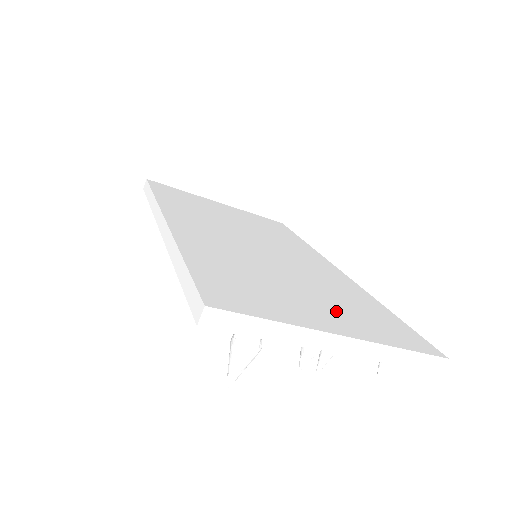
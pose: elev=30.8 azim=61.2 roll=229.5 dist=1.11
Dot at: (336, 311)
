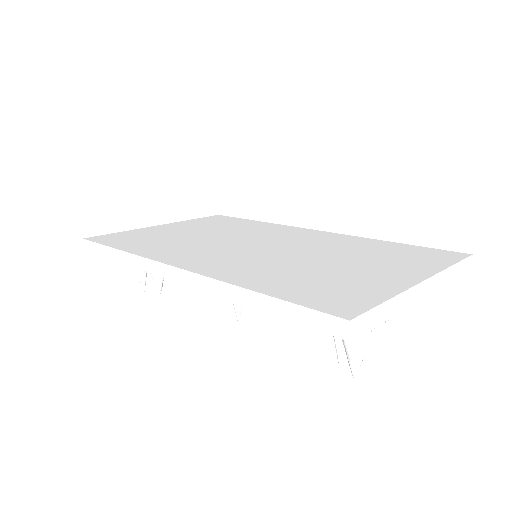
Dot at: (384, 265)
